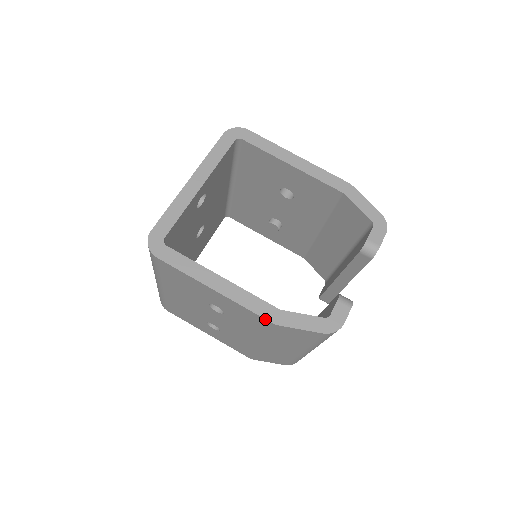
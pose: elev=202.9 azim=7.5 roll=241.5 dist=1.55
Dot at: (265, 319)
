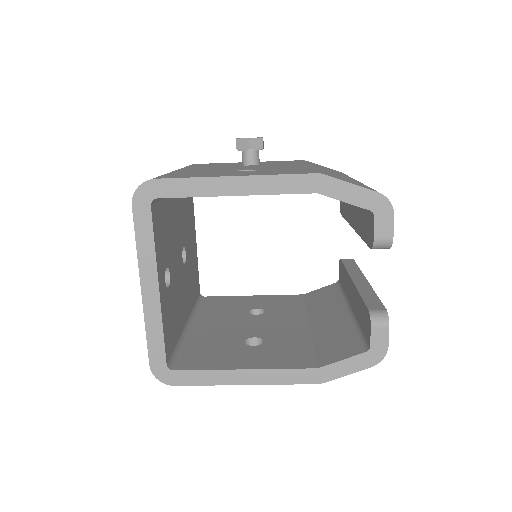
Dot at: occluded
